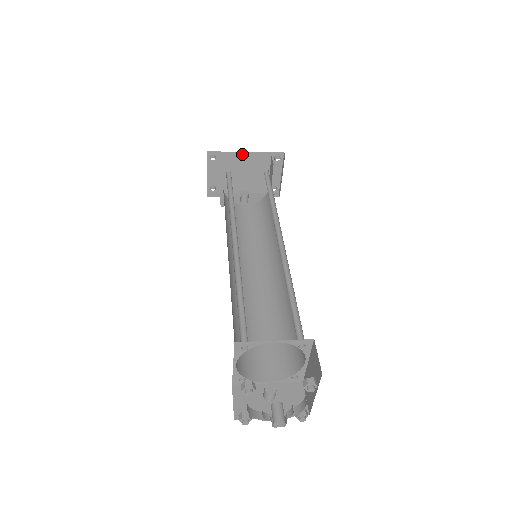
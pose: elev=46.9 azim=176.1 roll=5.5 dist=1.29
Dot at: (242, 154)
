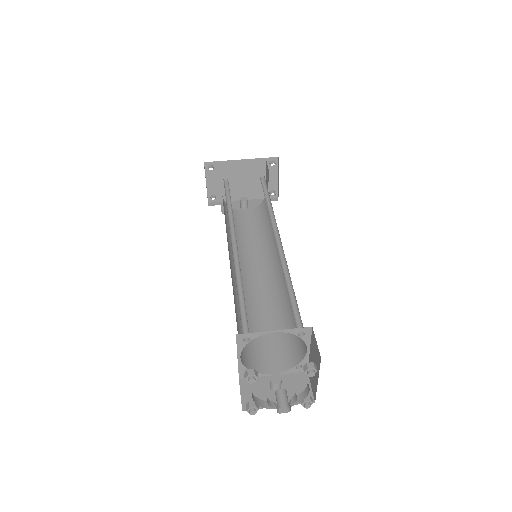
Dot at: (238, 162)
